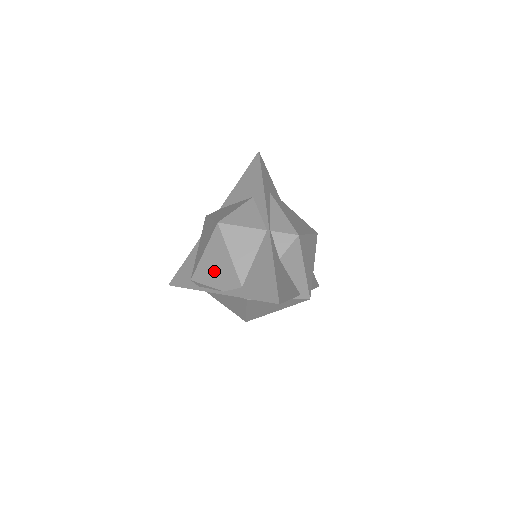
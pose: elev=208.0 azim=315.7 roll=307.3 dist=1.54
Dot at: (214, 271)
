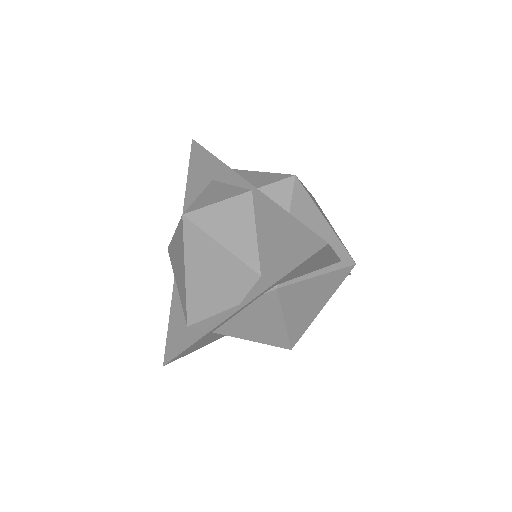
Dot at: (211, 286)
